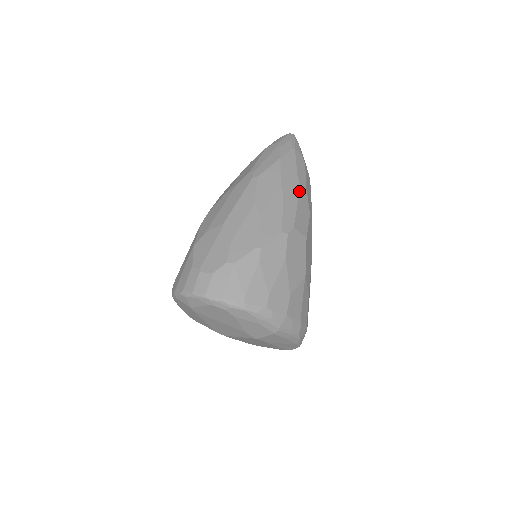
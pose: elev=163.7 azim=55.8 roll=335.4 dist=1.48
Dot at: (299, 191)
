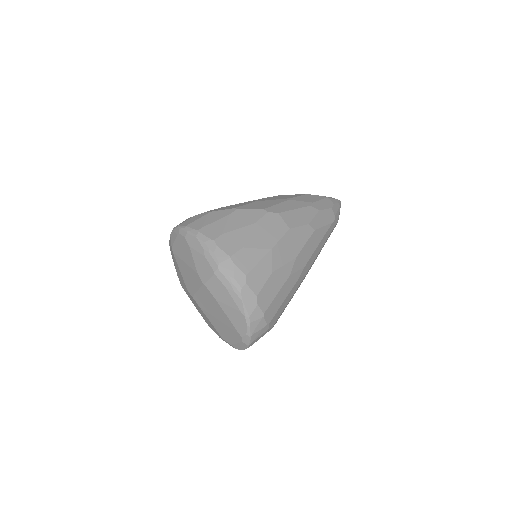
Dot at: (306, 207)
